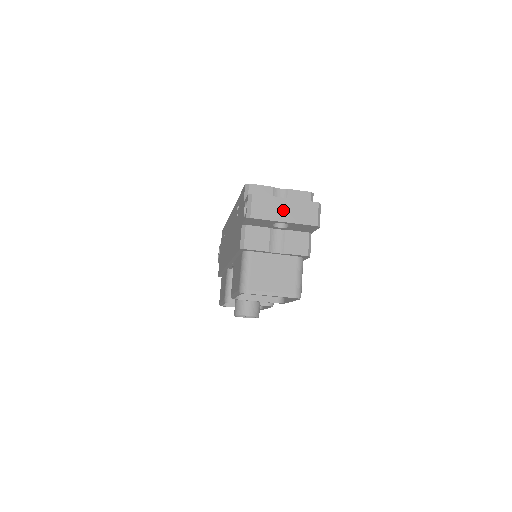
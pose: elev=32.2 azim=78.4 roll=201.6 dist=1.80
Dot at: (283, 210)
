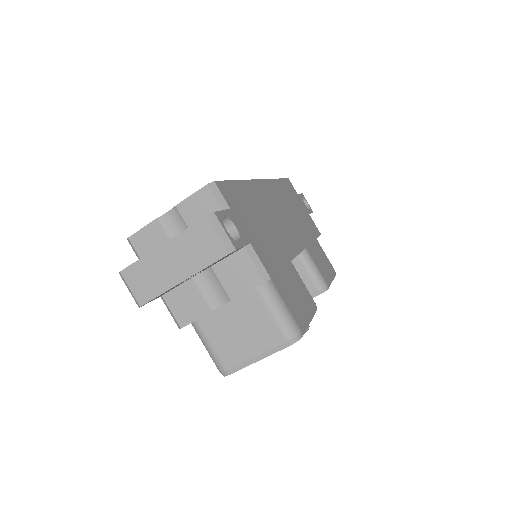
Dot at: (169, 265)
